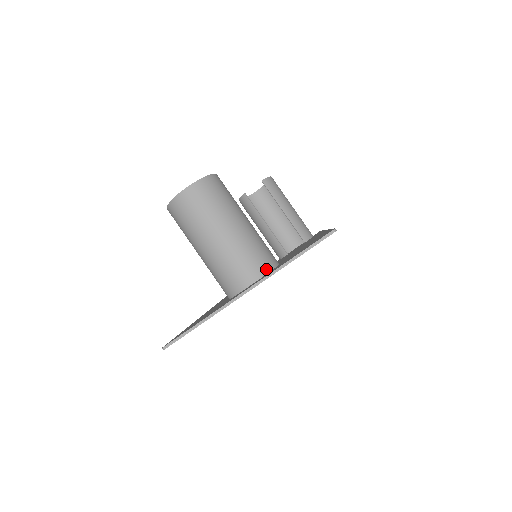
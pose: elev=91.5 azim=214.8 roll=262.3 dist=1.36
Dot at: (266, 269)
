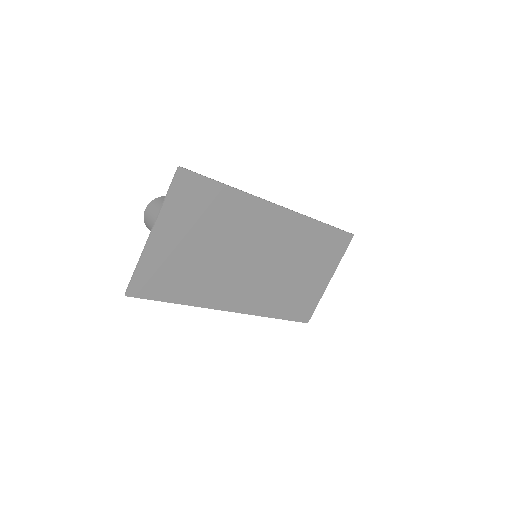
Dot at: (184, 226)
